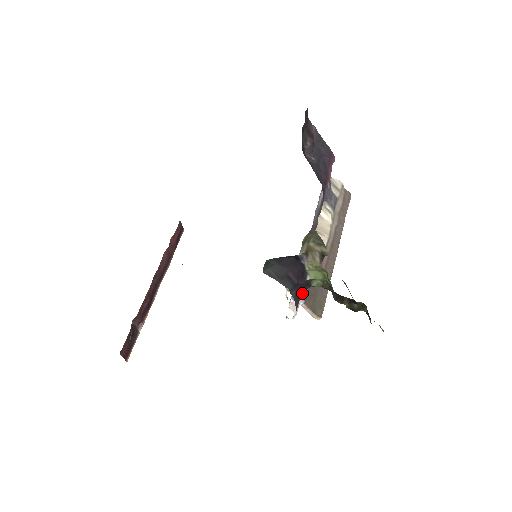
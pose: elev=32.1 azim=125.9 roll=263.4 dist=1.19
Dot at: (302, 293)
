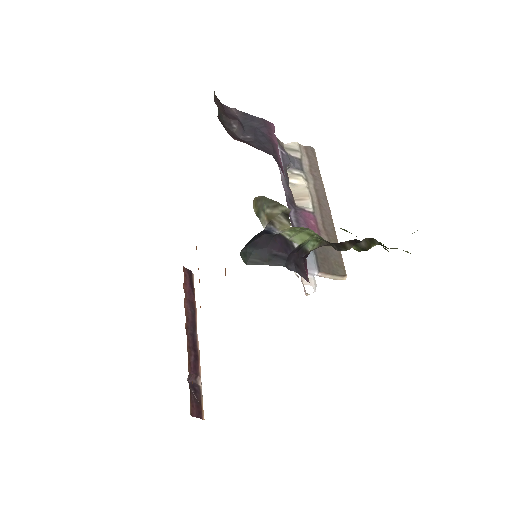
Dot at: (306, 263)
